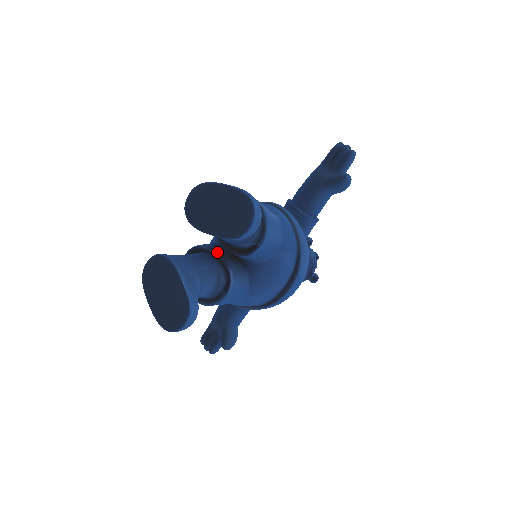
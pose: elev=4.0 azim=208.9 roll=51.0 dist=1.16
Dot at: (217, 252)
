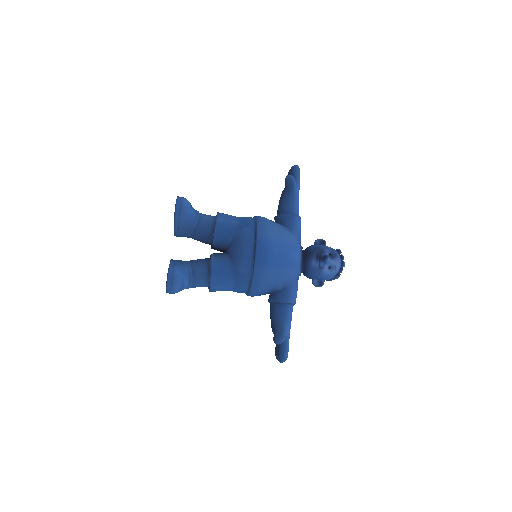
Dot at: occluded
